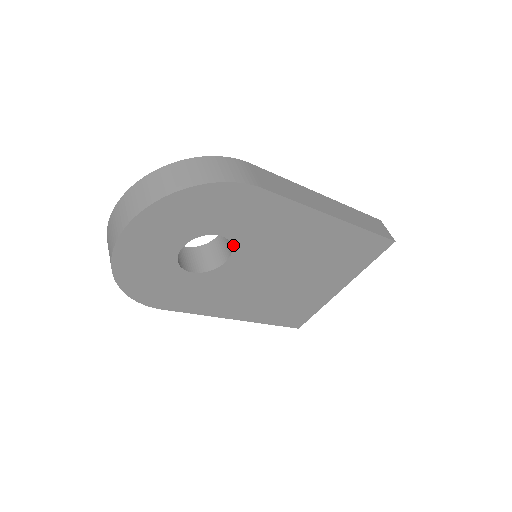
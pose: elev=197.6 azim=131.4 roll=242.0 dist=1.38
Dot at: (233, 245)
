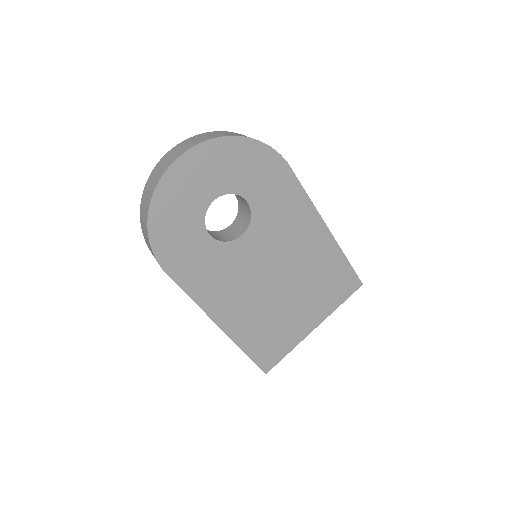
Dot at: (252, 219)
